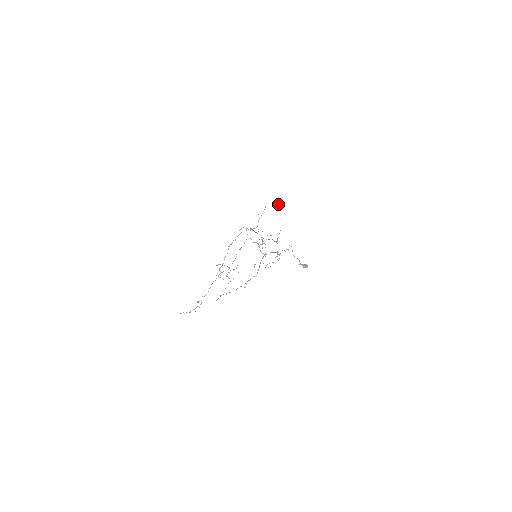
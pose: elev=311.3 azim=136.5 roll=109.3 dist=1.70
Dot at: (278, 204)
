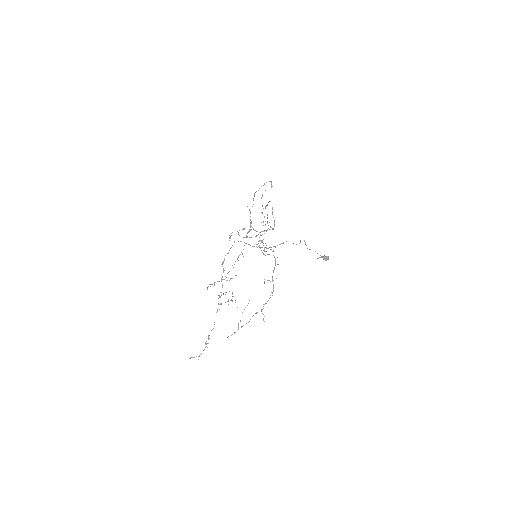
Dot at: (271, 187)
